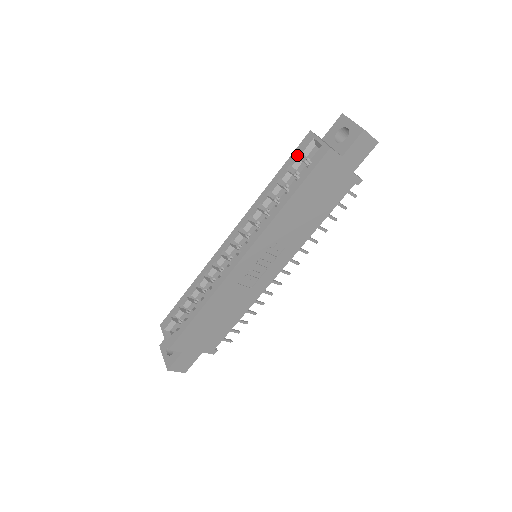
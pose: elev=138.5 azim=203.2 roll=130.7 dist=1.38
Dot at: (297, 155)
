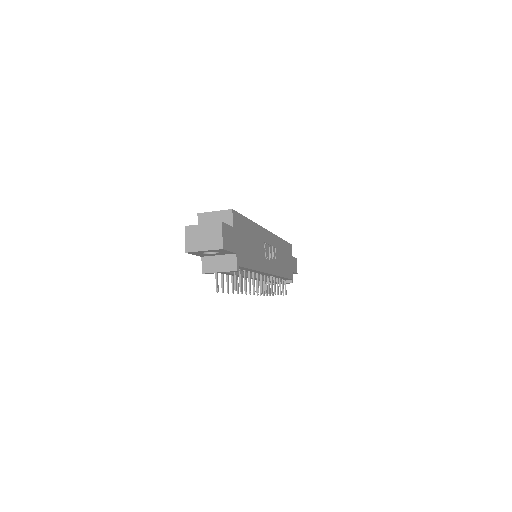
Dot at: occluded
